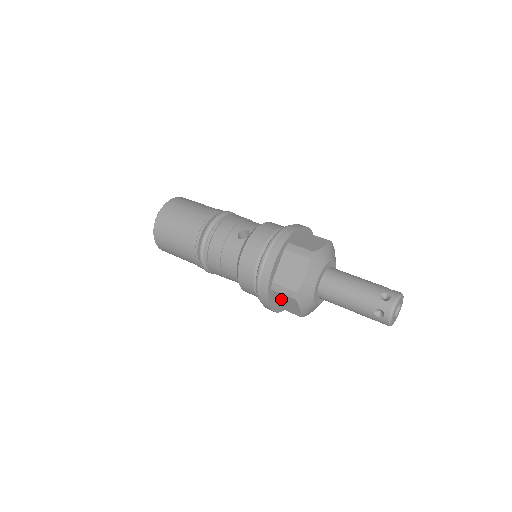
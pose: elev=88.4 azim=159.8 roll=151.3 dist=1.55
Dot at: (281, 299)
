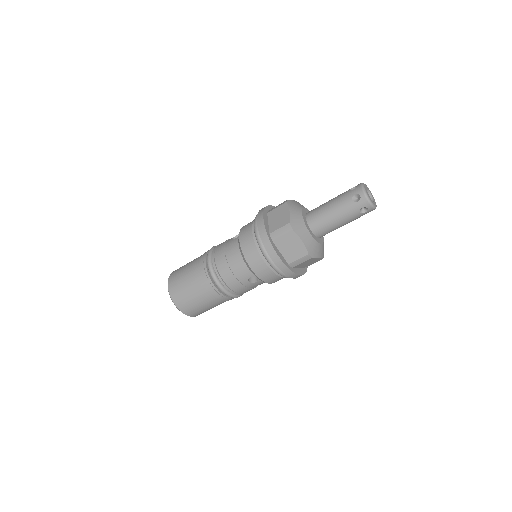
Dot at: (284, 246)
